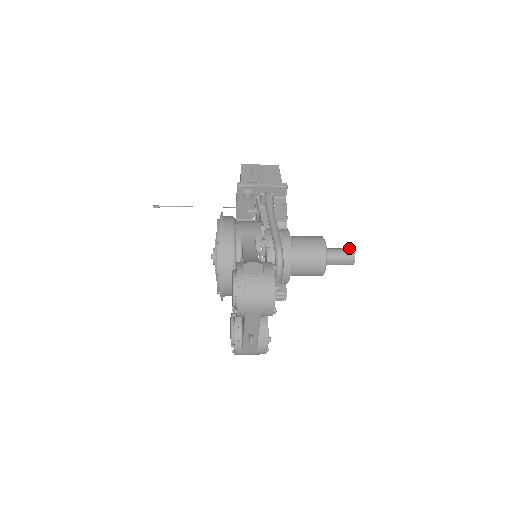
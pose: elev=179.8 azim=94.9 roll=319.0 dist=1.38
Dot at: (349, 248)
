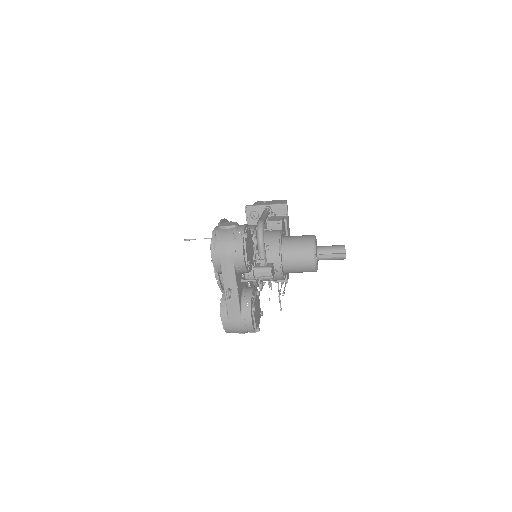
Dot at: (341, 245)
